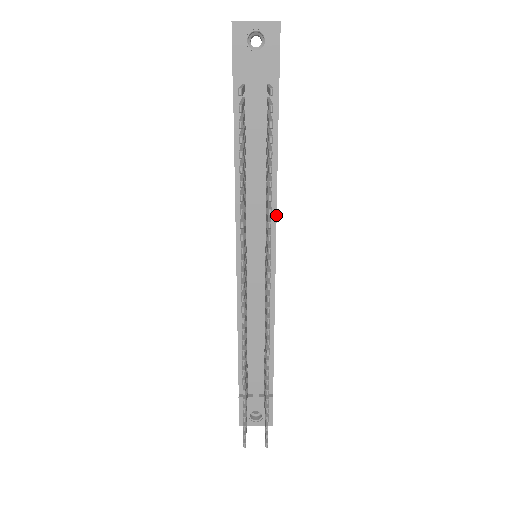
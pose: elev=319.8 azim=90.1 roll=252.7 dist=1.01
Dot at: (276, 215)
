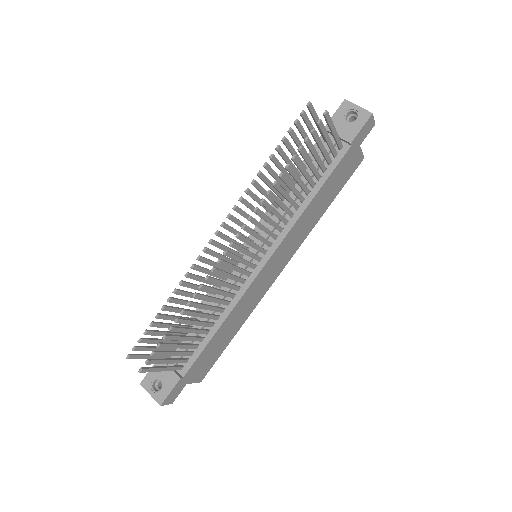
Dot at: (289, 232)
